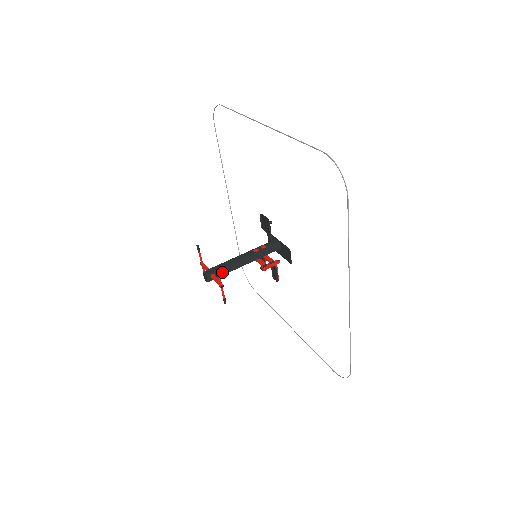
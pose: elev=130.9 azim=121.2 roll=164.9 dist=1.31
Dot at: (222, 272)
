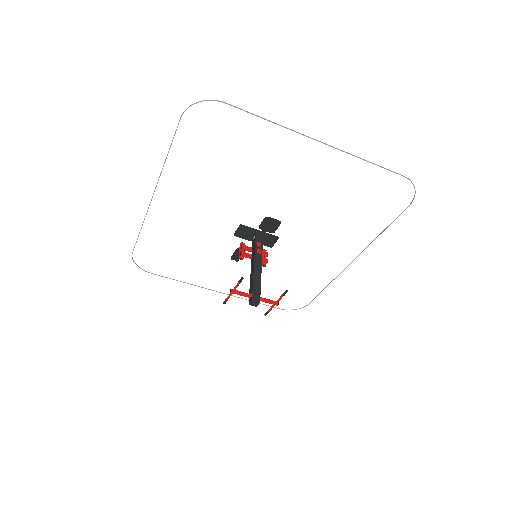
Dot at: (259, 290)
